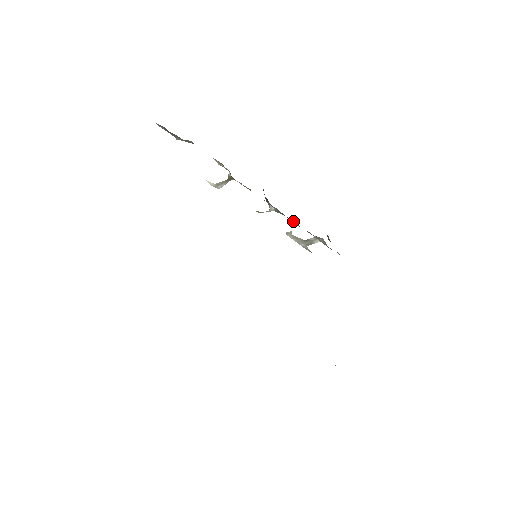
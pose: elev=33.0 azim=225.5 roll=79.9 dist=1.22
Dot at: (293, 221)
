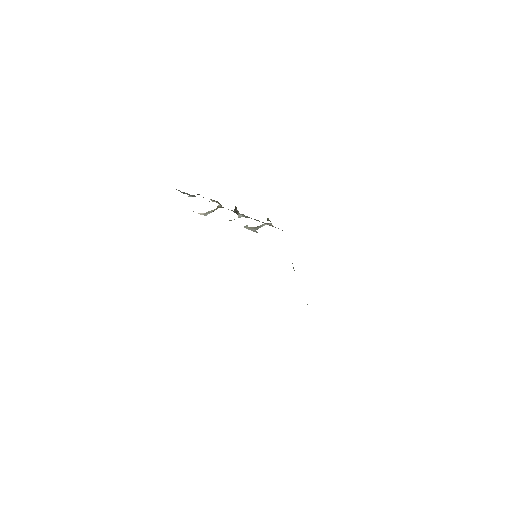
Dot at: (255, 219)
